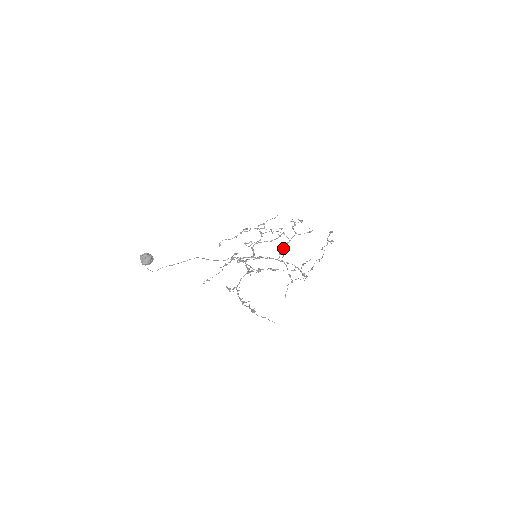
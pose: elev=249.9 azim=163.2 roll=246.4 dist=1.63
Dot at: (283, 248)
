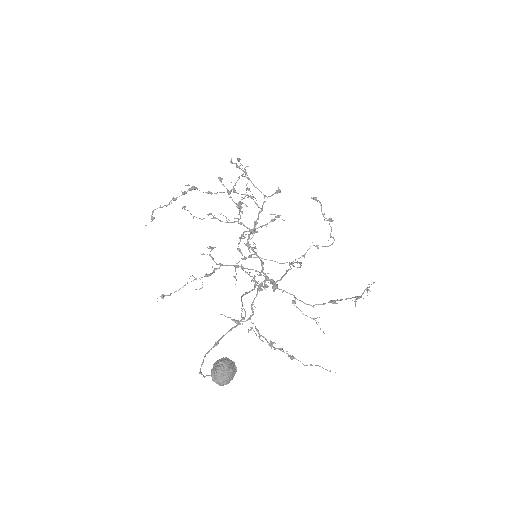
Dot at: (257, 223)
